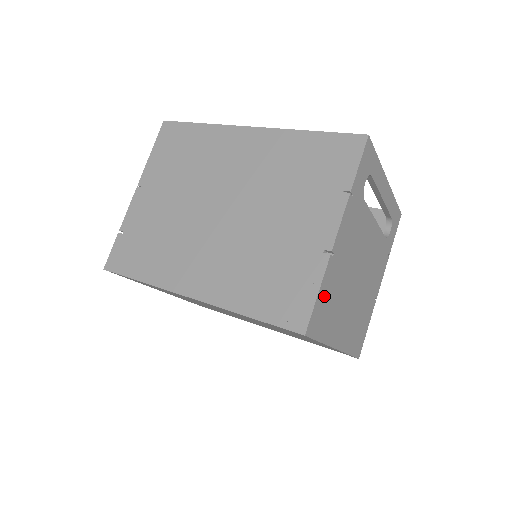
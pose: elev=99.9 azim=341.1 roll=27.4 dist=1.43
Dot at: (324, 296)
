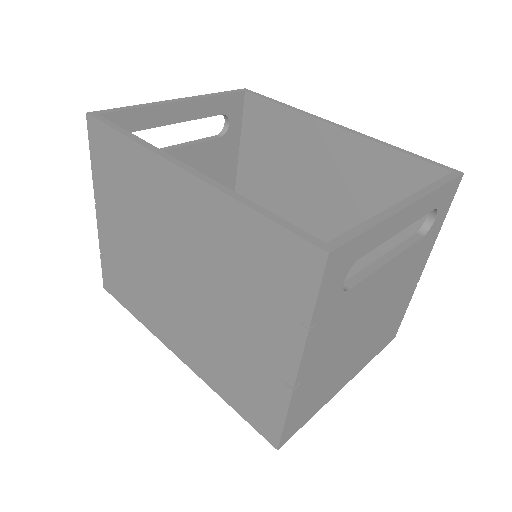
Dot at: (298, 408)
